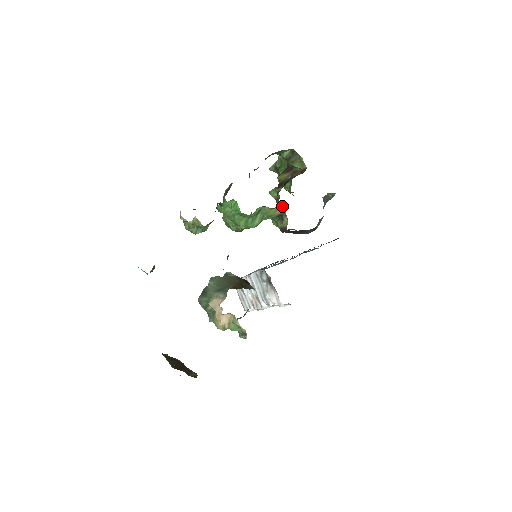
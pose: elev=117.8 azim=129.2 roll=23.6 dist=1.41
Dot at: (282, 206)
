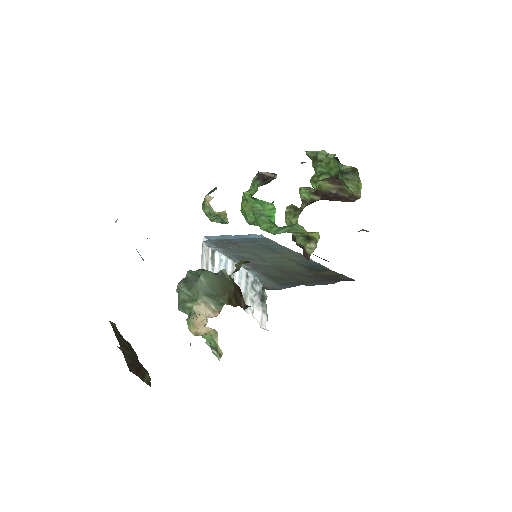
Dot at: (318, 232)
